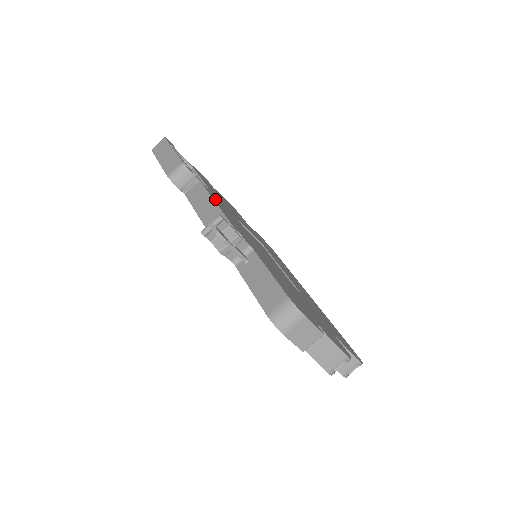
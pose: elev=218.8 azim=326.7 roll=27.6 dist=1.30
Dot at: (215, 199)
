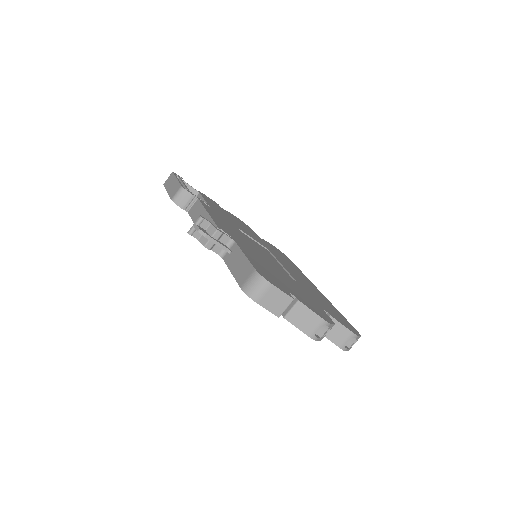
Dot at: (210, 211)
